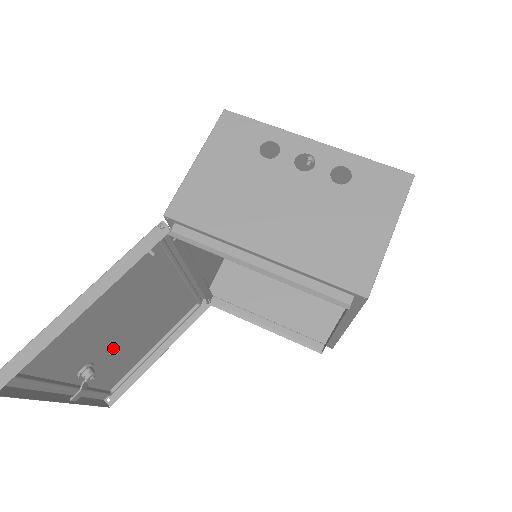
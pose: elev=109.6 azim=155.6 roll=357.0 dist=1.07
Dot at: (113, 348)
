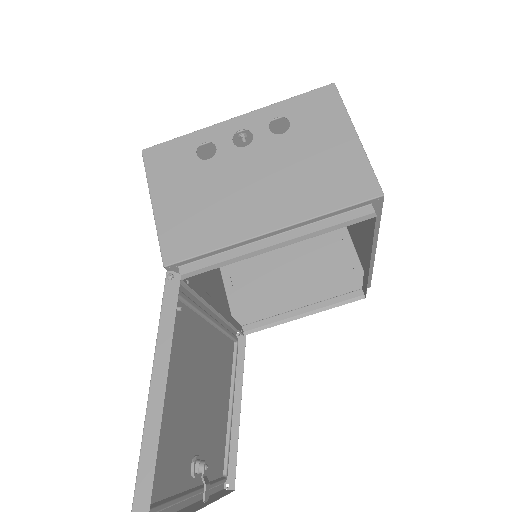
Dot at: (201, 429)
